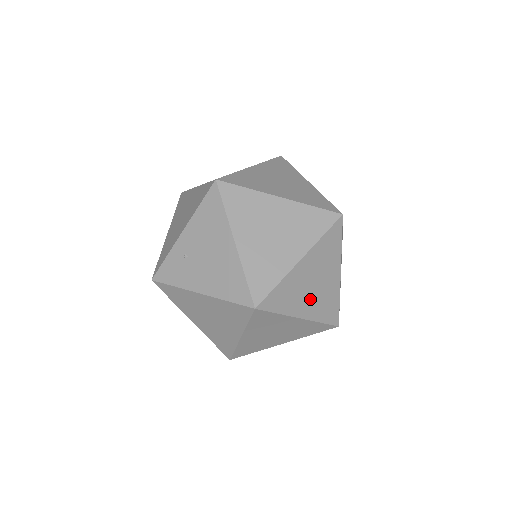
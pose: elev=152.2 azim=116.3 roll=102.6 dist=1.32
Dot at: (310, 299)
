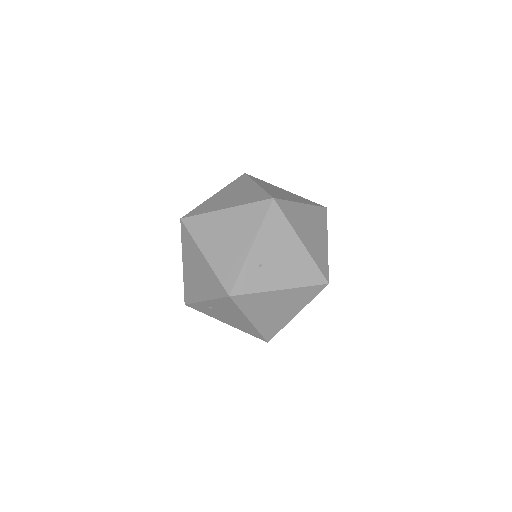
Dot at: occluded
